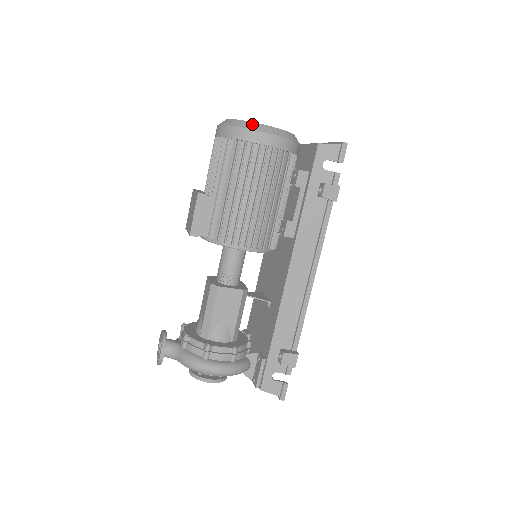
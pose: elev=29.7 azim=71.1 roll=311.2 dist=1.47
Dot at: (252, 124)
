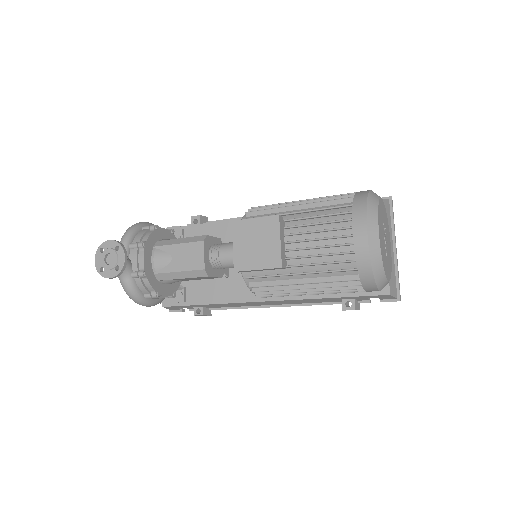
Dot at: (383, 279)
